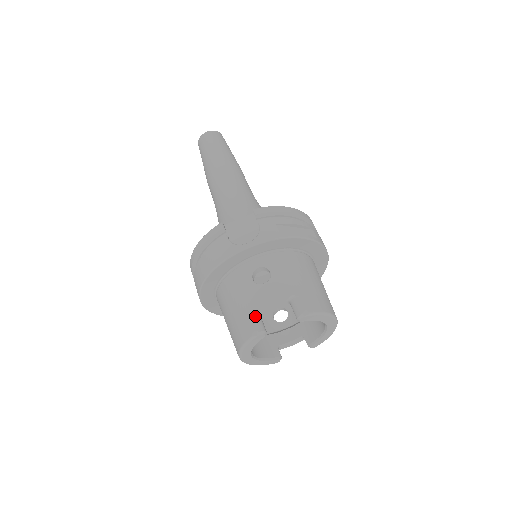
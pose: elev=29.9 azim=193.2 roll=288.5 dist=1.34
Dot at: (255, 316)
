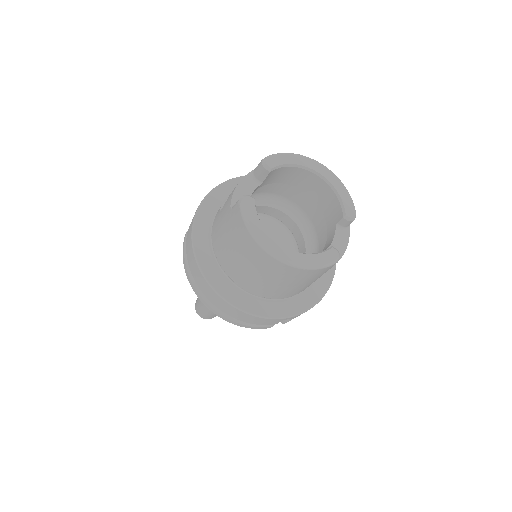
Dot at: occluded
